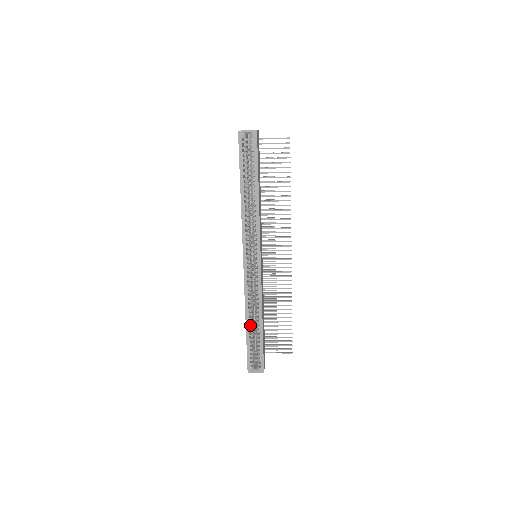
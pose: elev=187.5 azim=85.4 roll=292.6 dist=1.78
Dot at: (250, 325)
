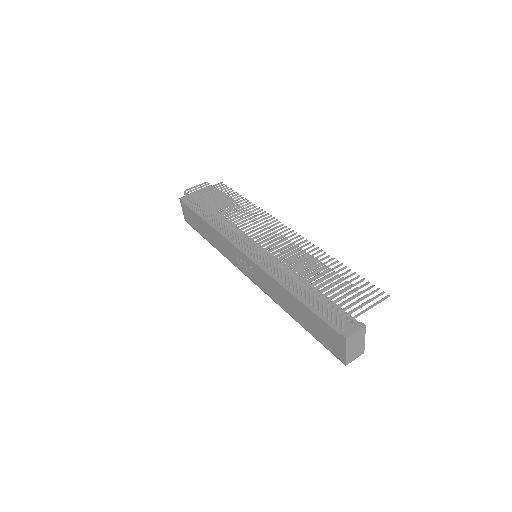
Dot at: occluded
